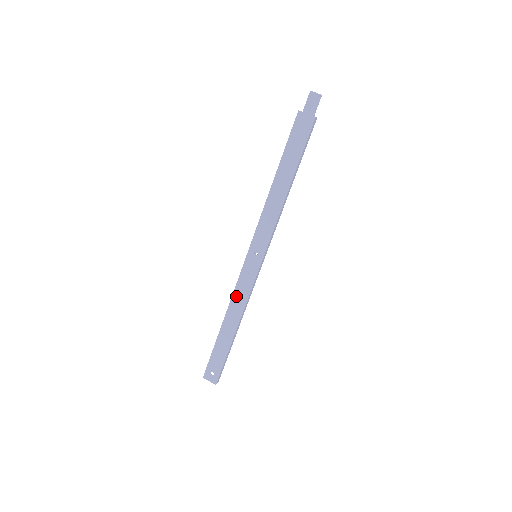
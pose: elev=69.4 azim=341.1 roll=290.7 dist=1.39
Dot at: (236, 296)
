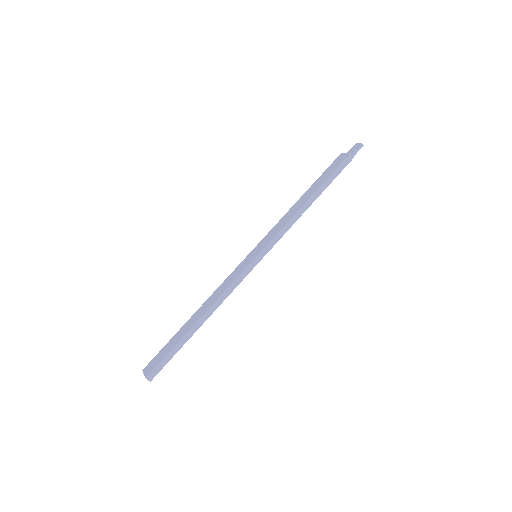
Dot at: (220, 288)
